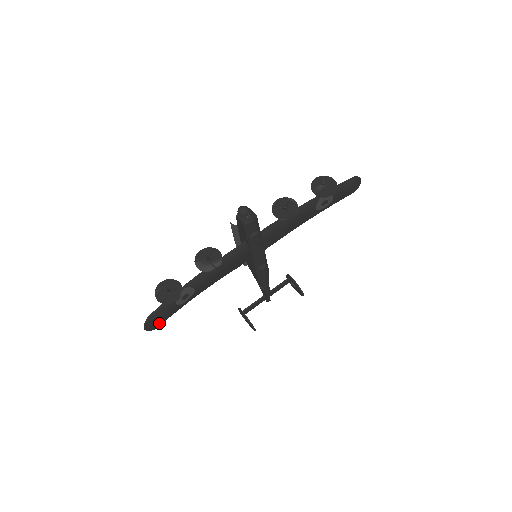
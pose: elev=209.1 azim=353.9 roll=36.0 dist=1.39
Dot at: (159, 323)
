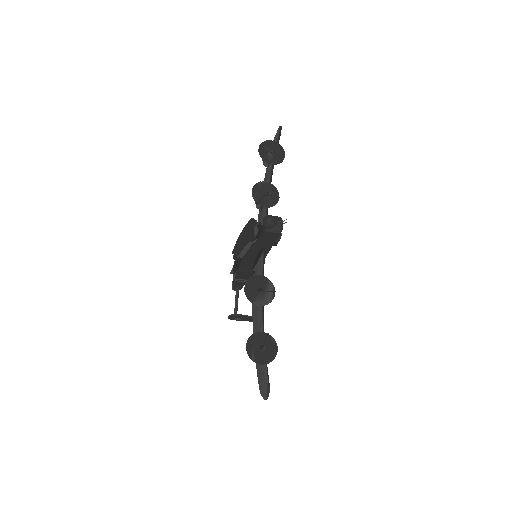
Dot at: occluded
